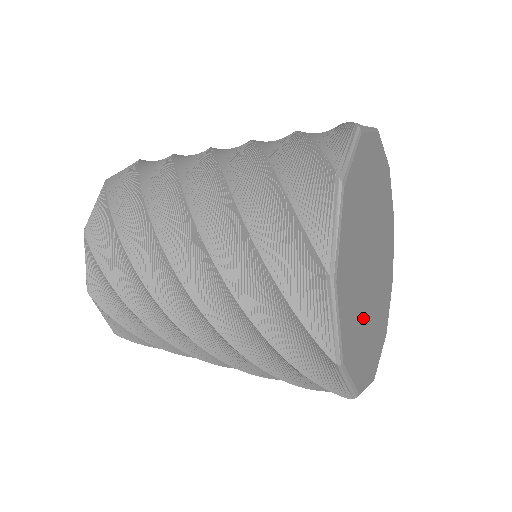
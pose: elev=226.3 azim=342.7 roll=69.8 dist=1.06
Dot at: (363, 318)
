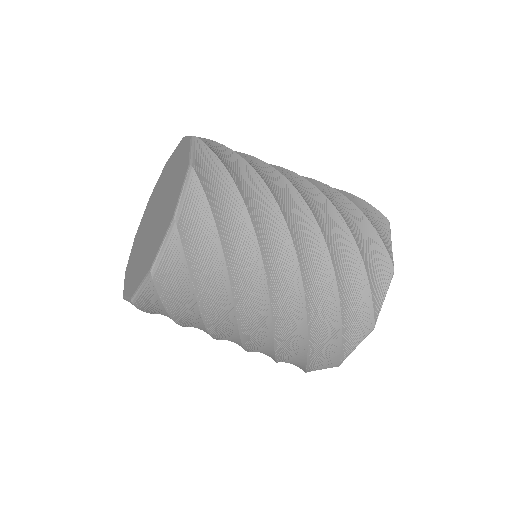
Dot at: occluded
